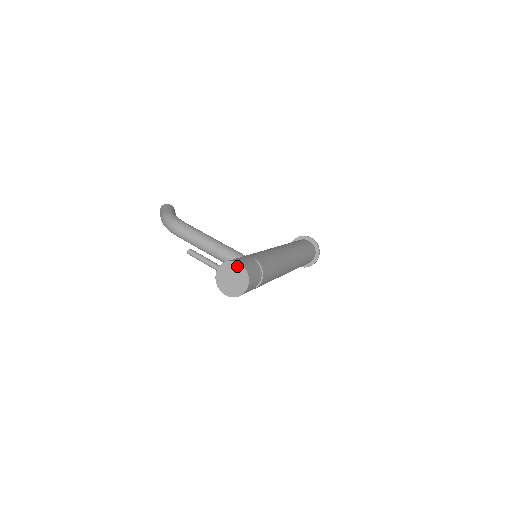
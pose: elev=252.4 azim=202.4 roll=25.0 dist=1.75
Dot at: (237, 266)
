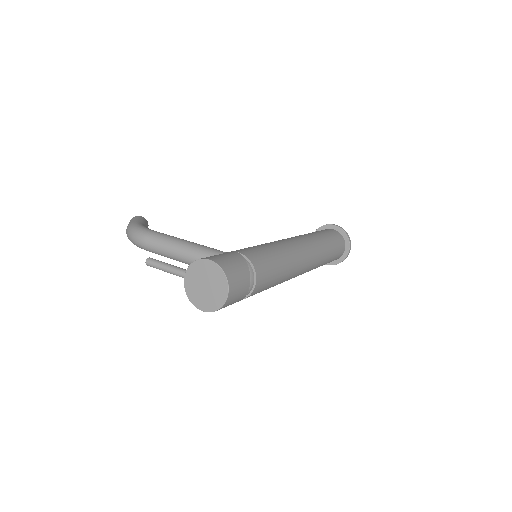
Dot at: (208, 265)
